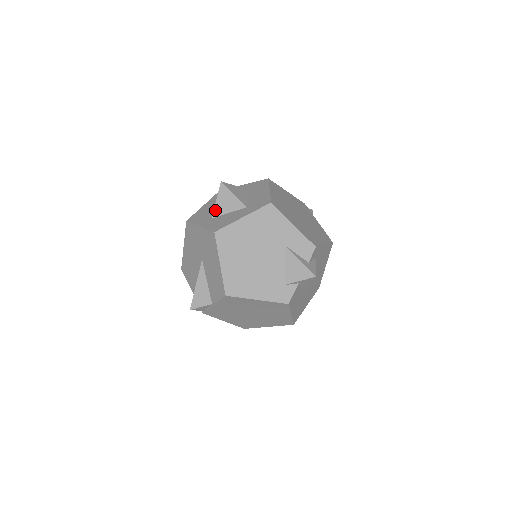
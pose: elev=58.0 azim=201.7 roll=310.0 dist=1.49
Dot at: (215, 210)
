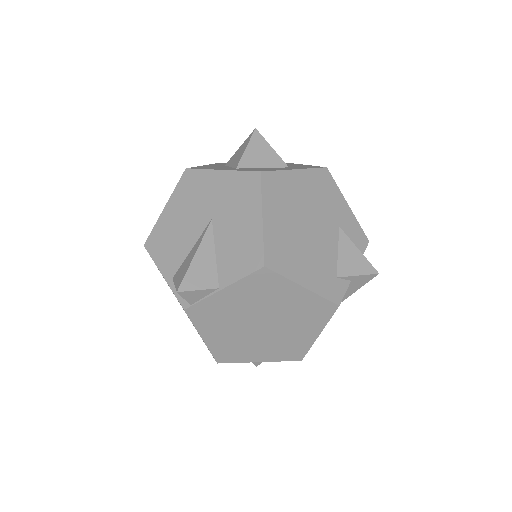
Dot at: (242, 159)
